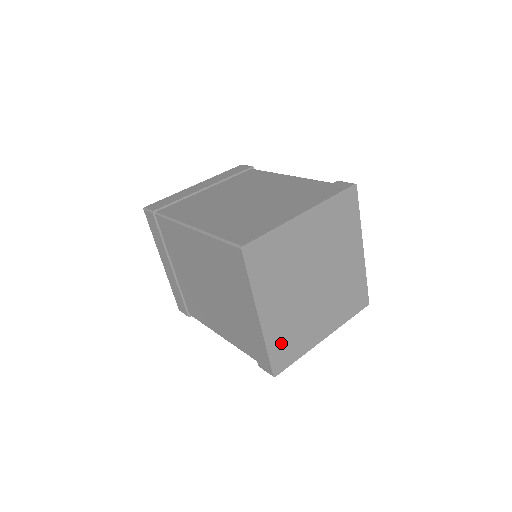
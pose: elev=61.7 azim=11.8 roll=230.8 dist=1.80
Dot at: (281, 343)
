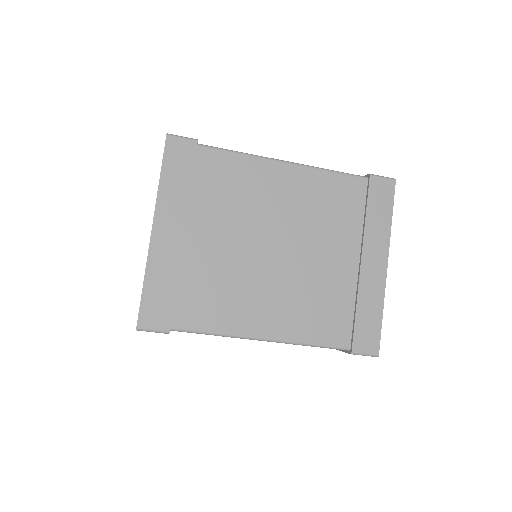
Dot at: occluded
